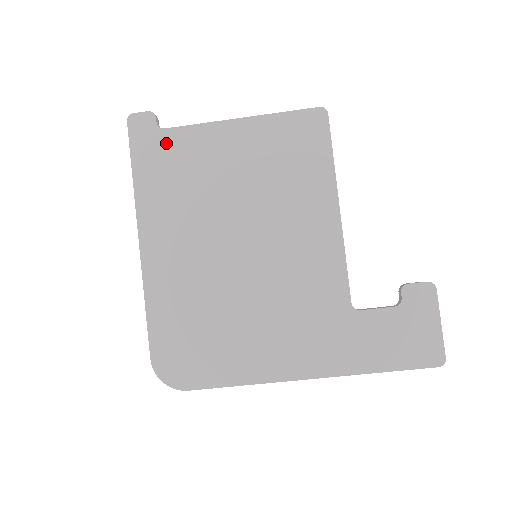
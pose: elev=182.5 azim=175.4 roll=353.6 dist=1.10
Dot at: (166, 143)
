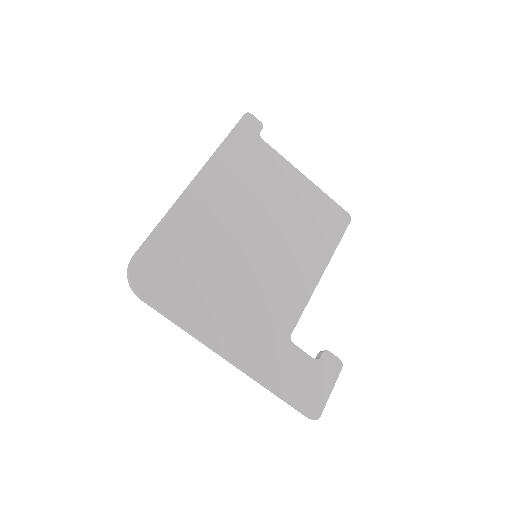
Dot at: (257, 146)
